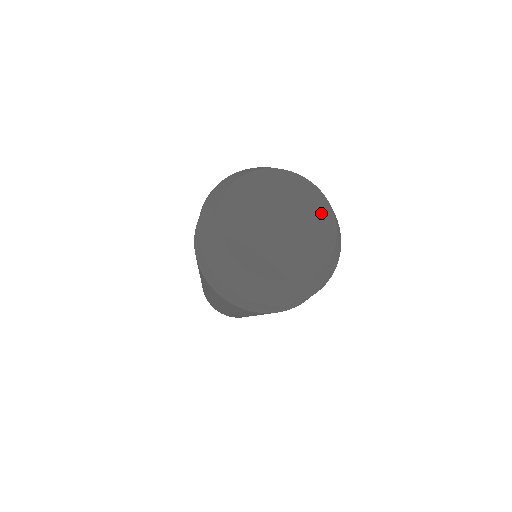
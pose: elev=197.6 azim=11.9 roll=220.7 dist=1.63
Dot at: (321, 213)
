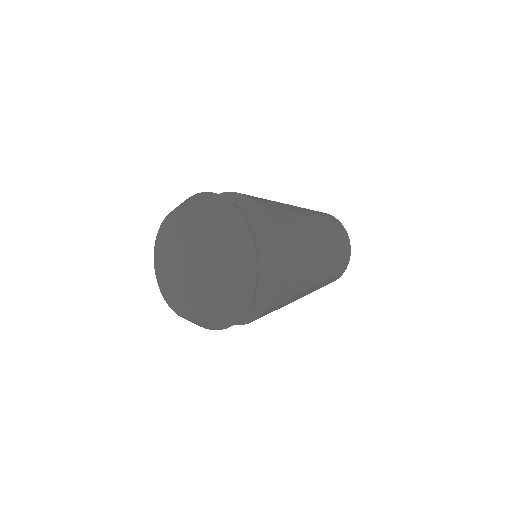
Dot at: (201, 230)
